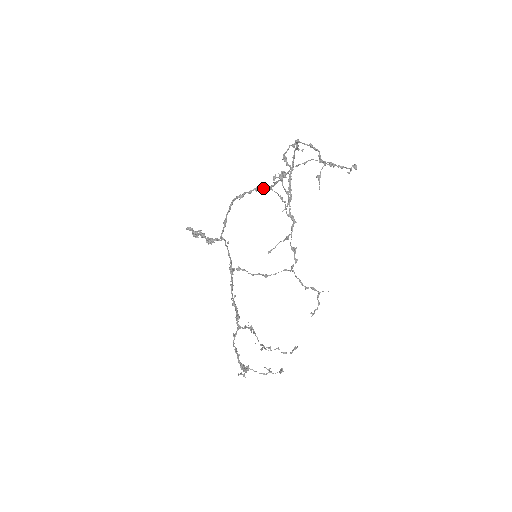
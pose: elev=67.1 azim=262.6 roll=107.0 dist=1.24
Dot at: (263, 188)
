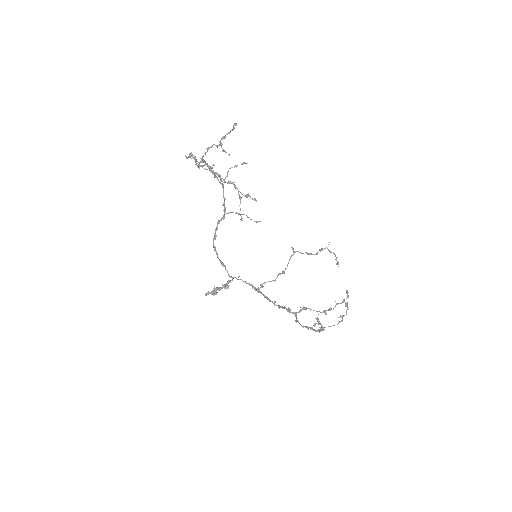
Dot at: (222, 218)
